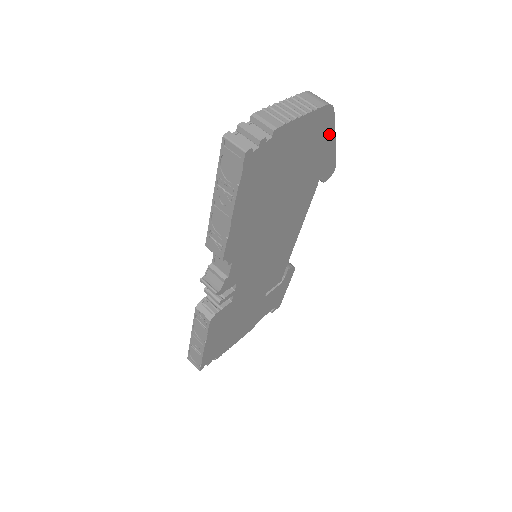
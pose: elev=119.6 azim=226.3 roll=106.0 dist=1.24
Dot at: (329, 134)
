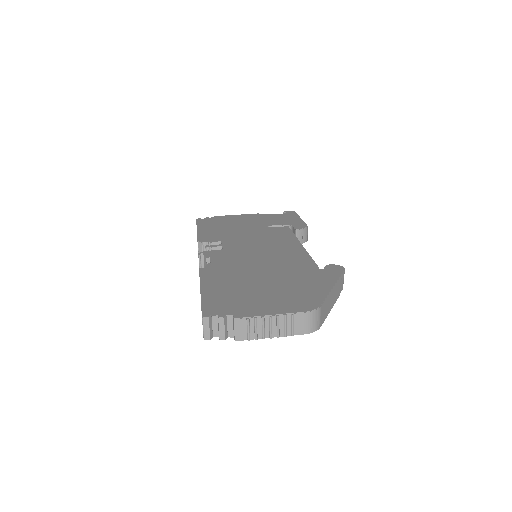
Dot at: occluded
